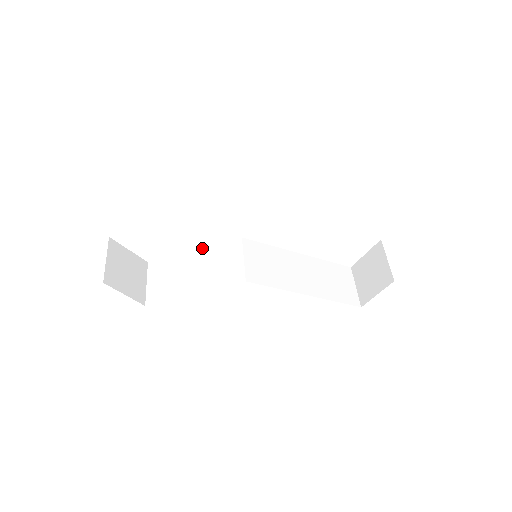
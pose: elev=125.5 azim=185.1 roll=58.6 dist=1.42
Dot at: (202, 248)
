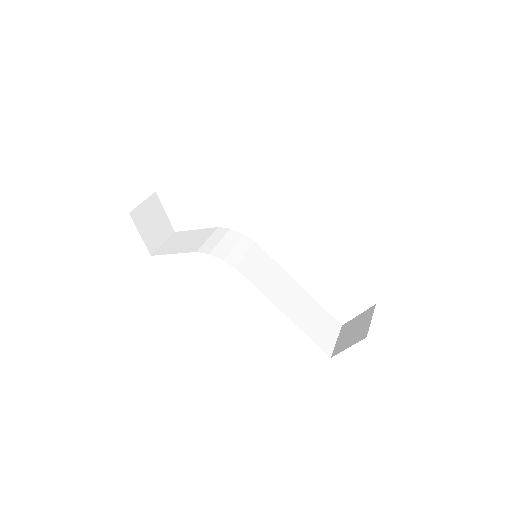
Dot at: (218, 232)
